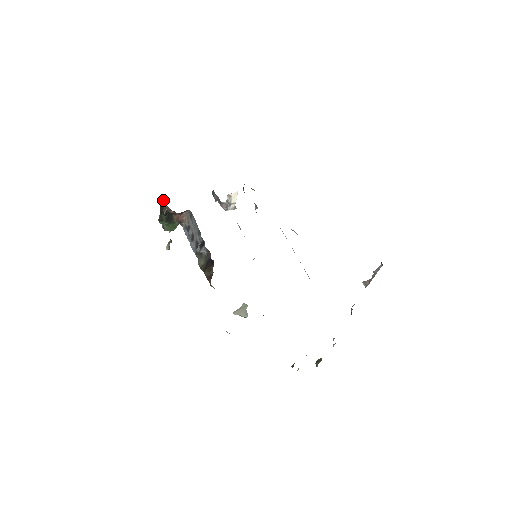
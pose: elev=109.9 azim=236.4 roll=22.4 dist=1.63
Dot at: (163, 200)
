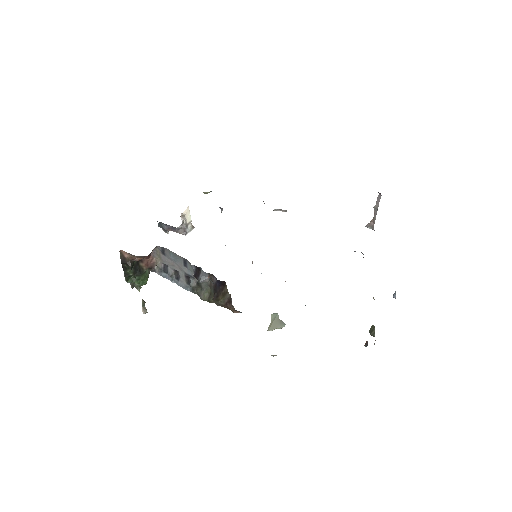
Dot at: (121, 251)
